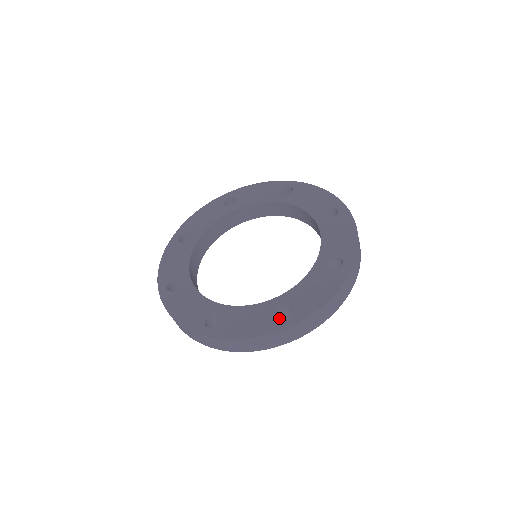
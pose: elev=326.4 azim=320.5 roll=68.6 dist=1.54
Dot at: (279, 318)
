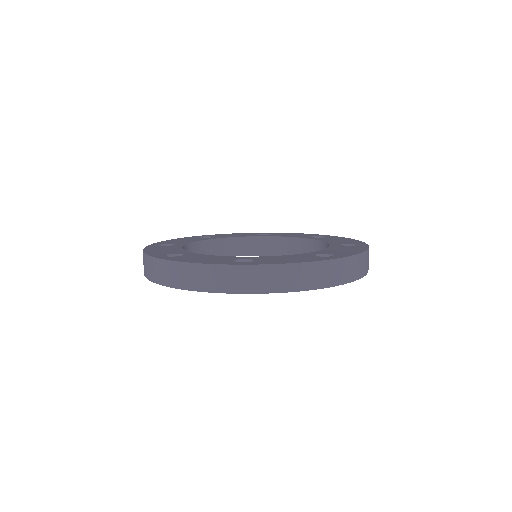
Dot at: occluded
